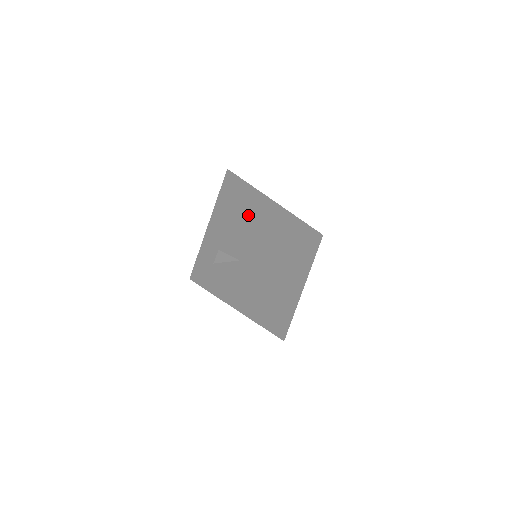
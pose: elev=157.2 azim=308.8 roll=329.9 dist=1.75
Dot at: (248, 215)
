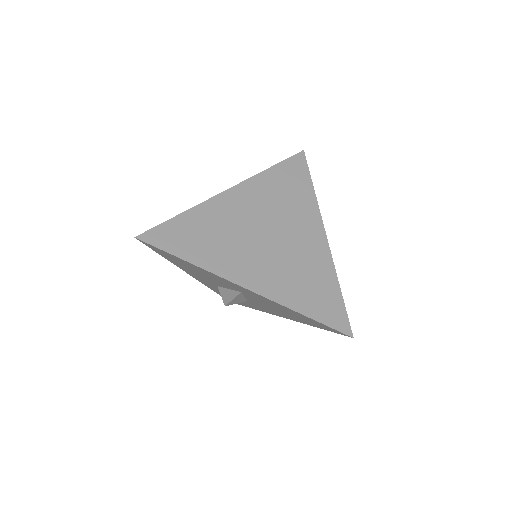
Dot at: (201, 256)
